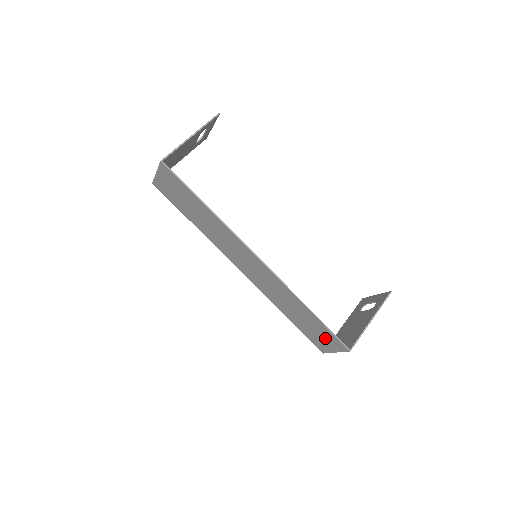
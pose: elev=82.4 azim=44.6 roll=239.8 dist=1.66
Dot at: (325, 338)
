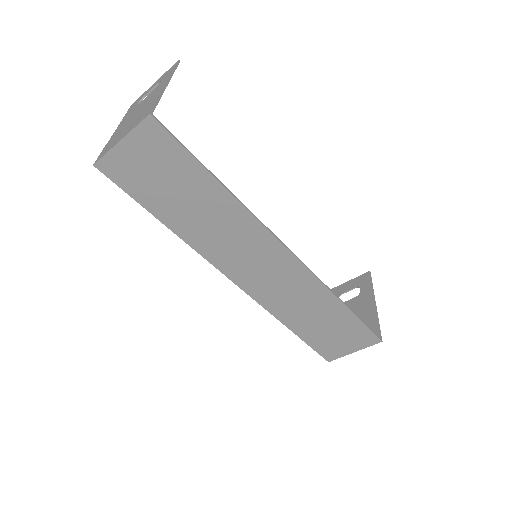
Dot at: (348, 338)
